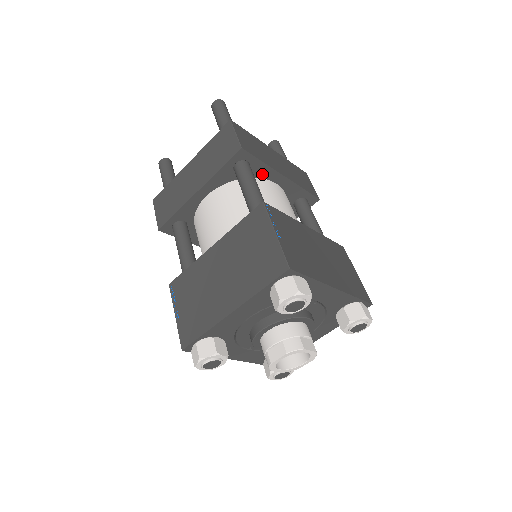
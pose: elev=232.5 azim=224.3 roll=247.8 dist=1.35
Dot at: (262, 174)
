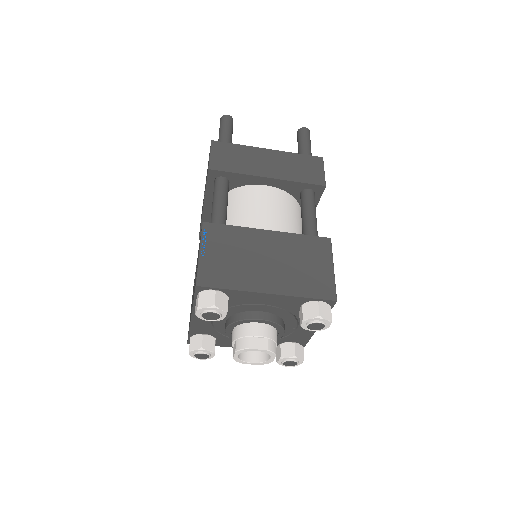
Dot at: occluded
